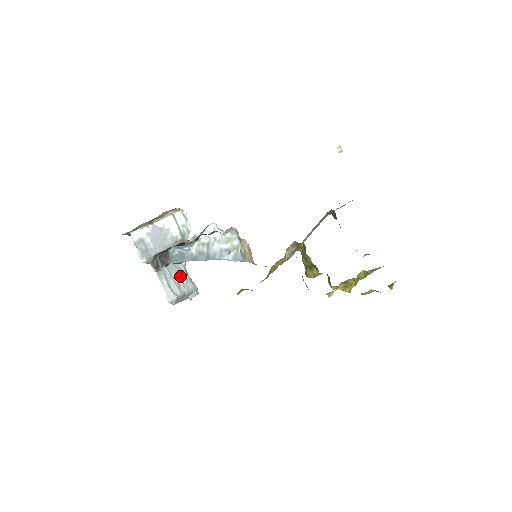
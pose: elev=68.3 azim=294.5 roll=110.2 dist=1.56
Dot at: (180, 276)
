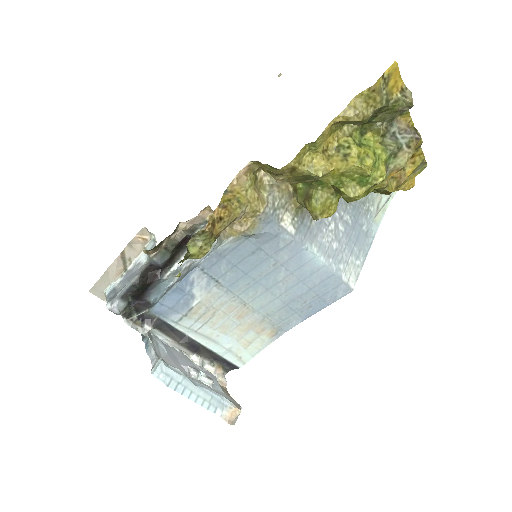
Dot at: (193, 366)
